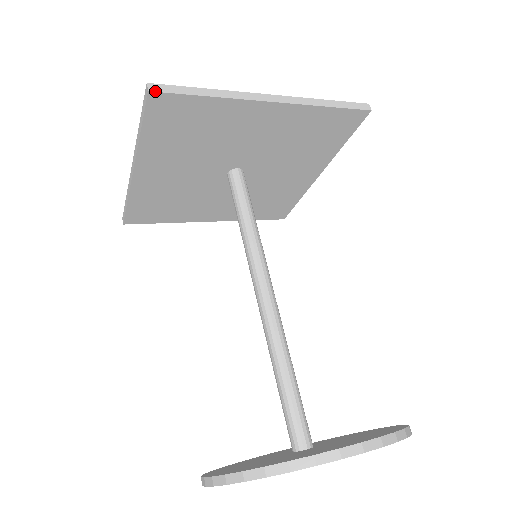
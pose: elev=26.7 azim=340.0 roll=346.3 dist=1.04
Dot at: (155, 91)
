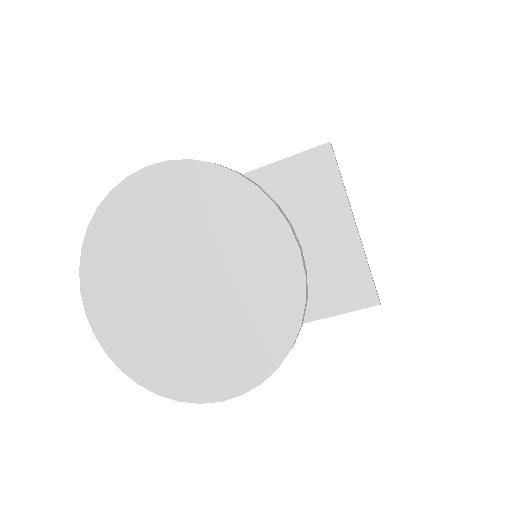
Dot at: occluded
